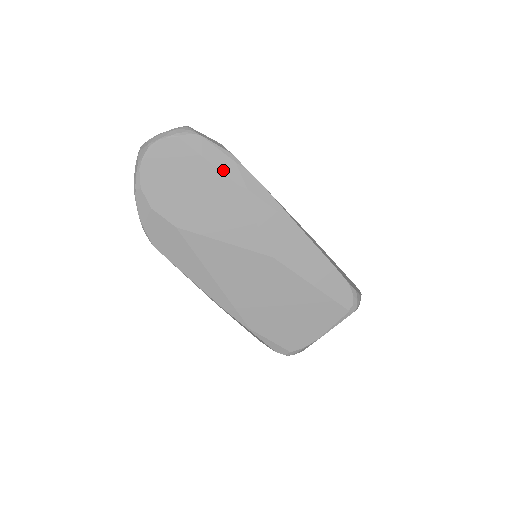
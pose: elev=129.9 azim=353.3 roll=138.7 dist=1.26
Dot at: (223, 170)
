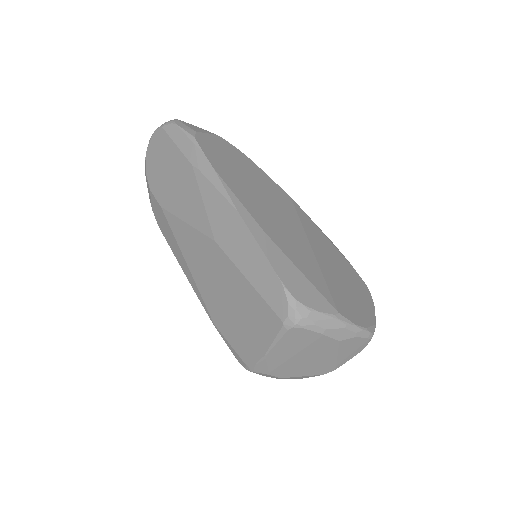
Dot at: (185, 152)
